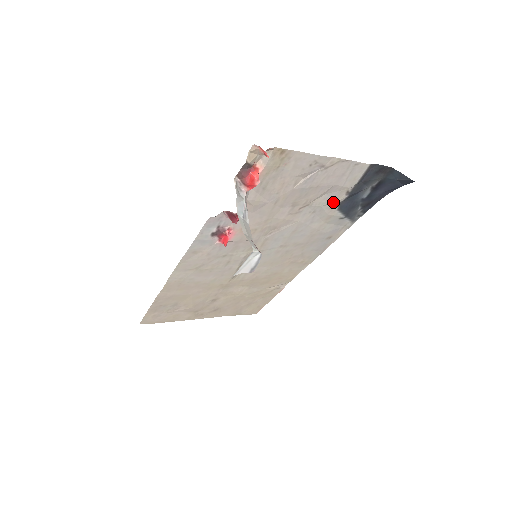
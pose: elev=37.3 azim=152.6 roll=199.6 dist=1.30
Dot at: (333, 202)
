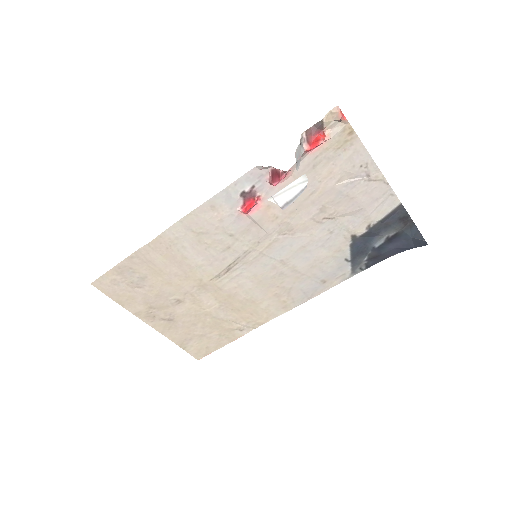
Dot at: (352, 231)
